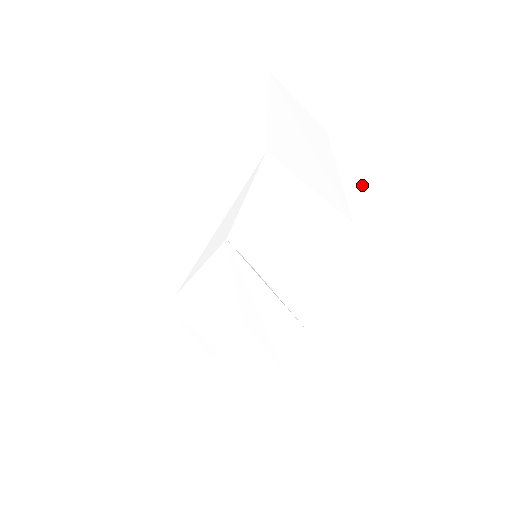
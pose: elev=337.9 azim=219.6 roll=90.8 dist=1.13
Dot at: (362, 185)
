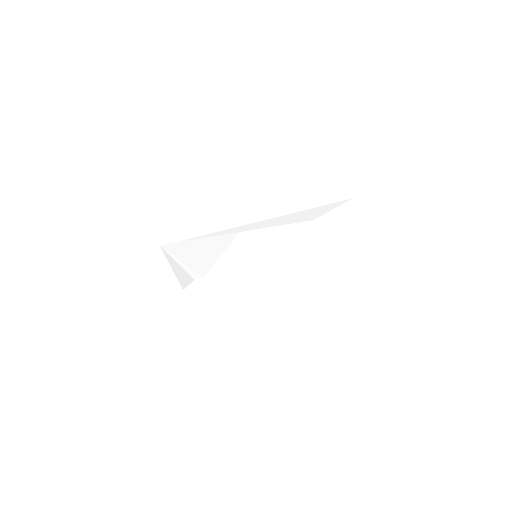
Dot at: (329, 266)
